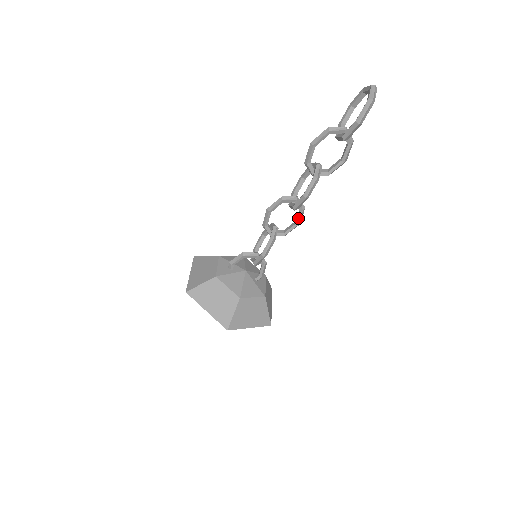
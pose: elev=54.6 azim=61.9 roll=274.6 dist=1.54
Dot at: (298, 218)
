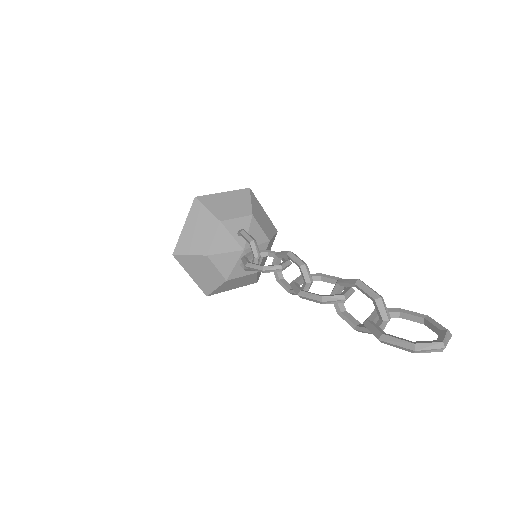
Dot at: occluded
